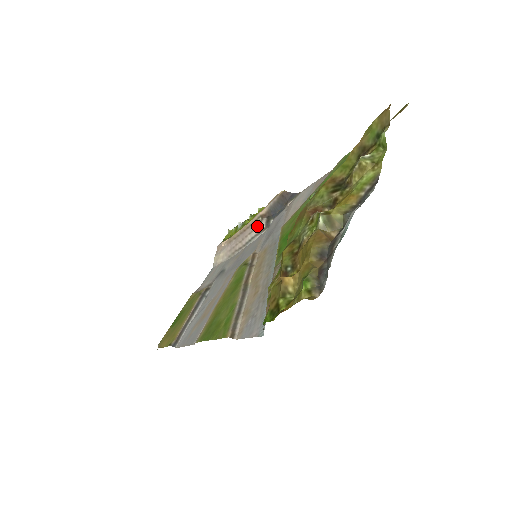
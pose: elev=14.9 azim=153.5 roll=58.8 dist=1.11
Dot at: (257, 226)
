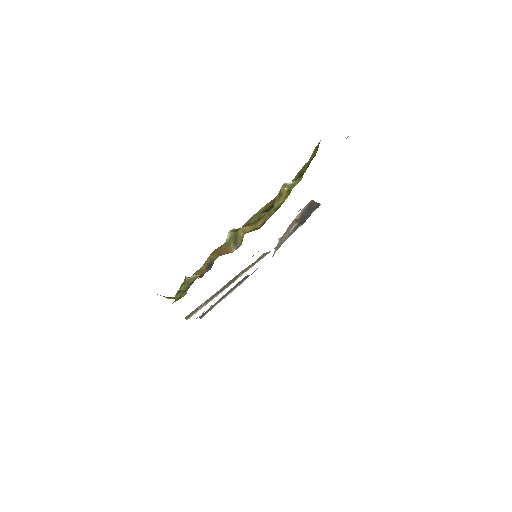
Dot at: (289, 229)
